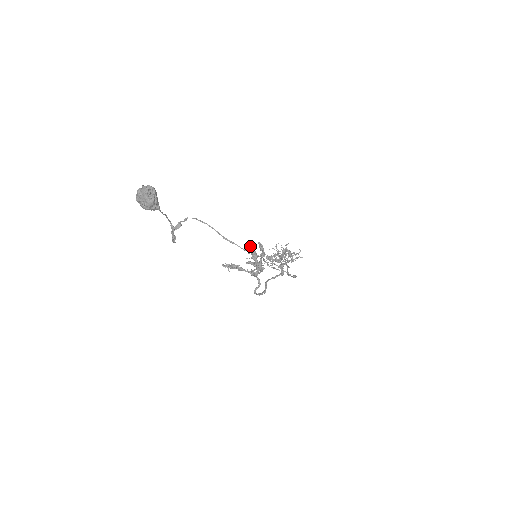
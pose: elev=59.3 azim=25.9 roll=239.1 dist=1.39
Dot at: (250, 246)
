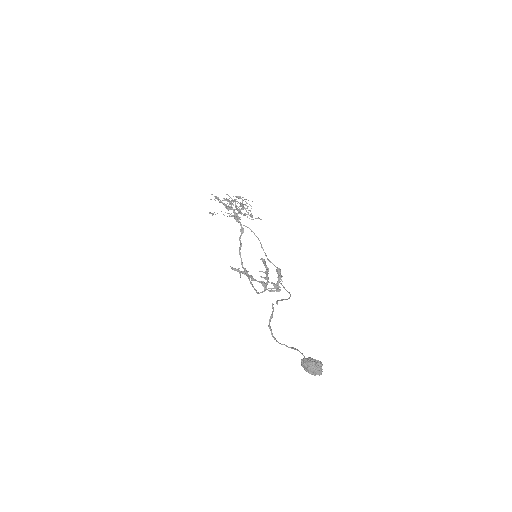
Dot at: (265, 263)
